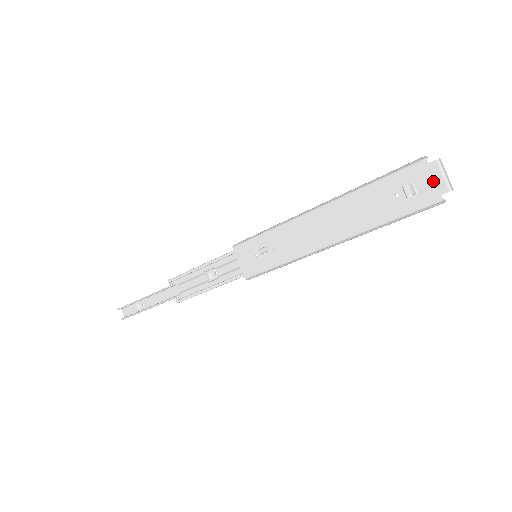
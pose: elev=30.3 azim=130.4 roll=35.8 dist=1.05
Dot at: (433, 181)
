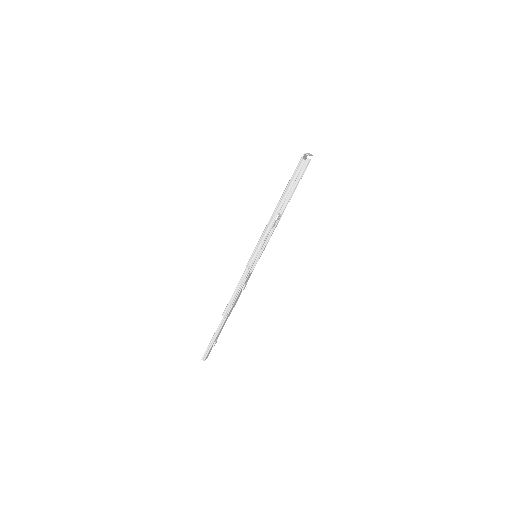
Dot at: (303, 158)
